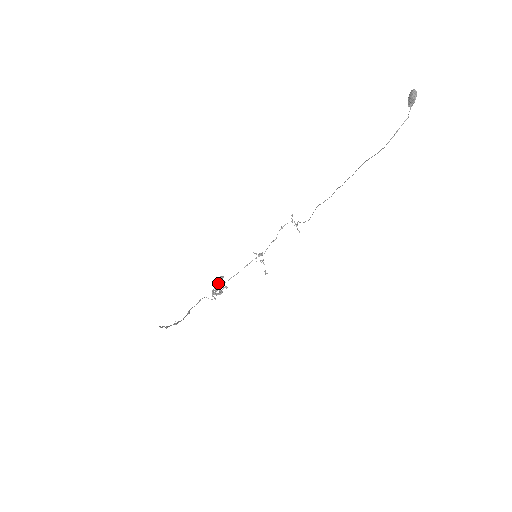
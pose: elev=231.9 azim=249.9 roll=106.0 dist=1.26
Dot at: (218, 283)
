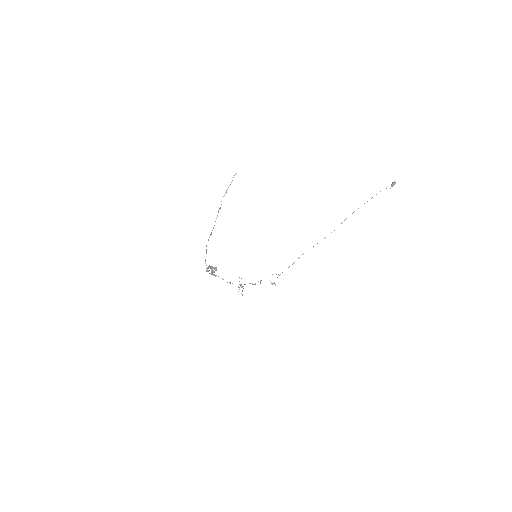
Dot at: (213, 267)
